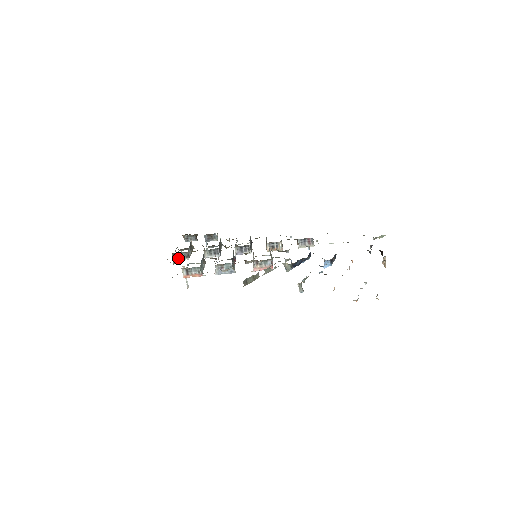
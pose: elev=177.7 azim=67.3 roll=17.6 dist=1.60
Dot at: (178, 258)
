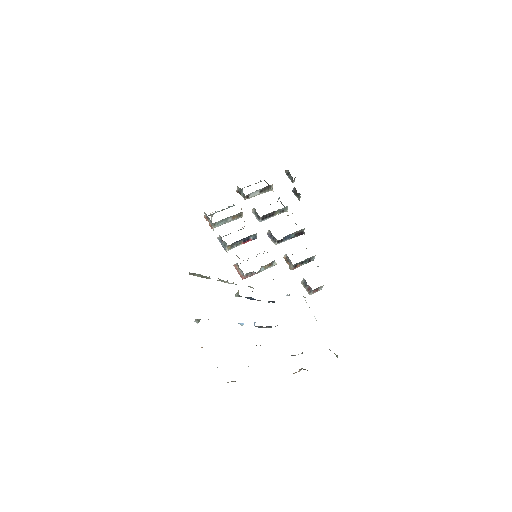
Dot at: (240, 191)
